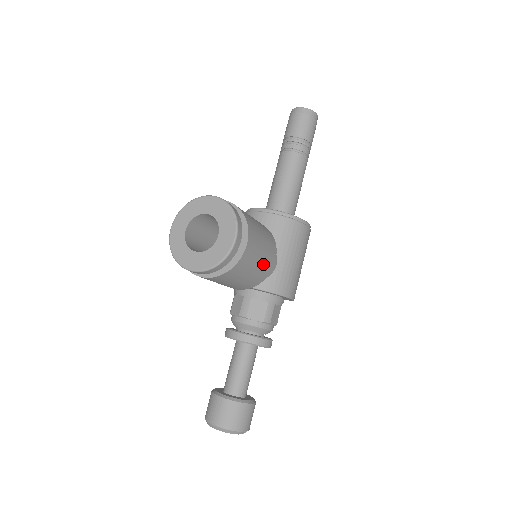
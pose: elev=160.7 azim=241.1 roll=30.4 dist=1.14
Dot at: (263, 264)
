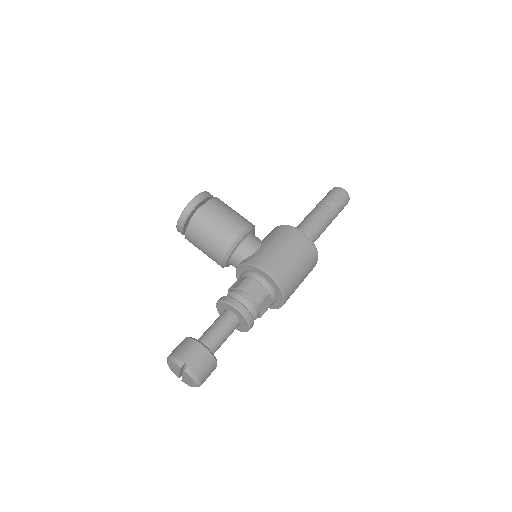
Dot at: (226, 226)
